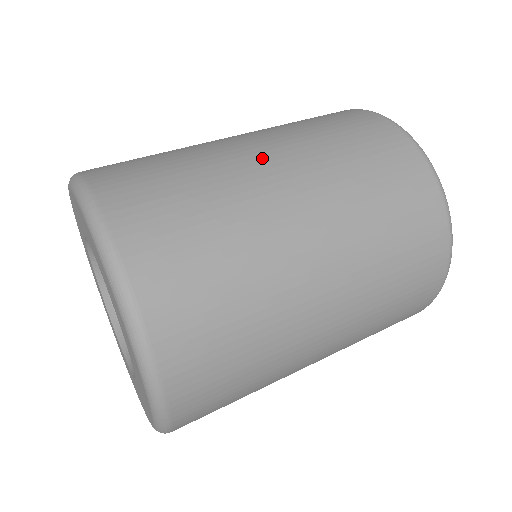
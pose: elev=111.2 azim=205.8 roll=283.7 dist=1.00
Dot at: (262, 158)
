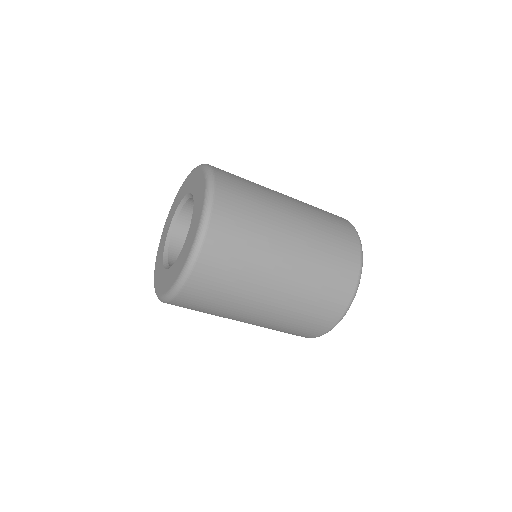
Dot at: (286, 259)
